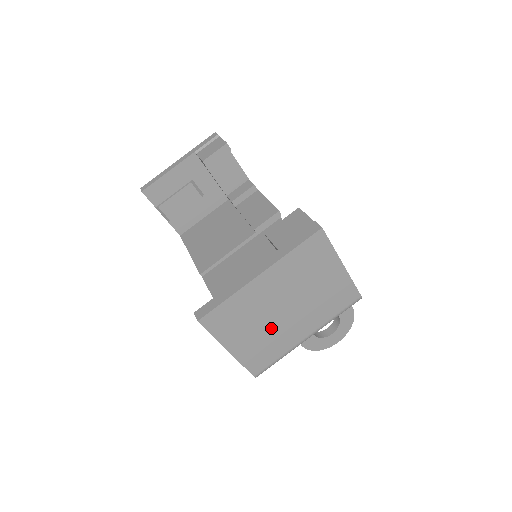
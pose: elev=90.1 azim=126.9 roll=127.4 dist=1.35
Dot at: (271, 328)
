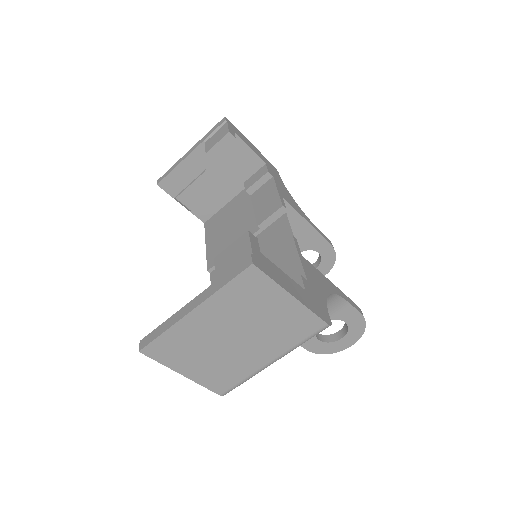
Dot at: (224, 355)
